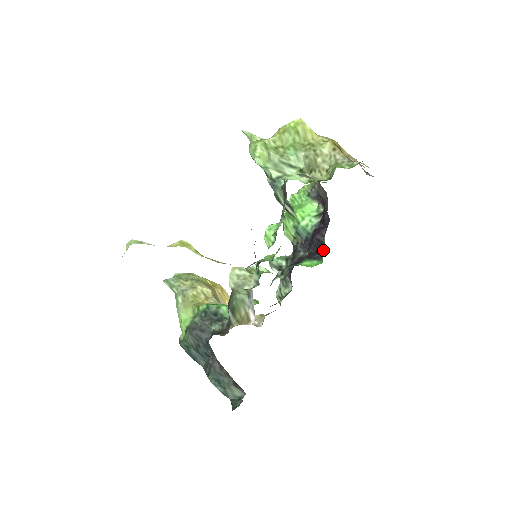
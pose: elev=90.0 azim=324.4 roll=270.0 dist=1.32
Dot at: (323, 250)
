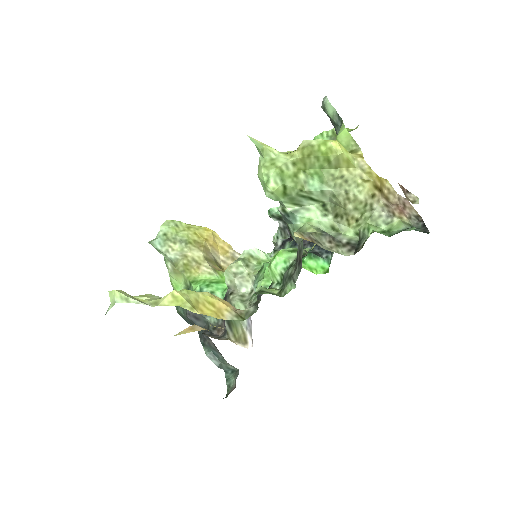
Dot at: occluded
